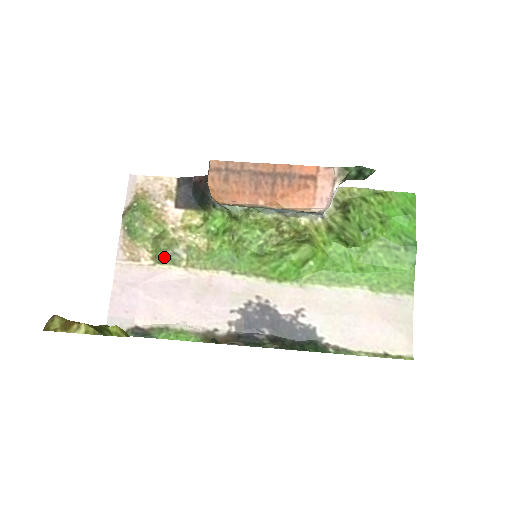
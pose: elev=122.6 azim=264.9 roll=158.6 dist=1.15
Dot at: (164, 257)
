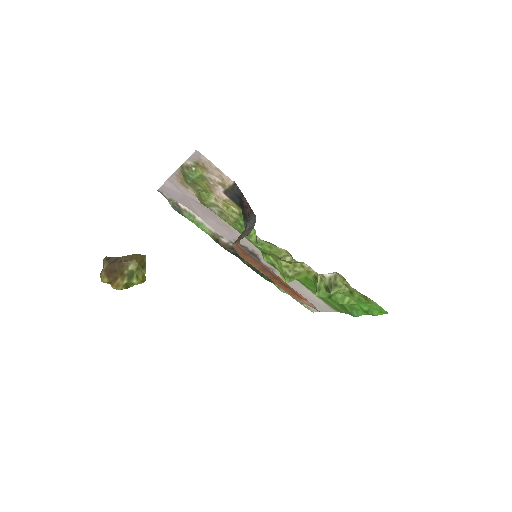
Dot at: (203, 204)
